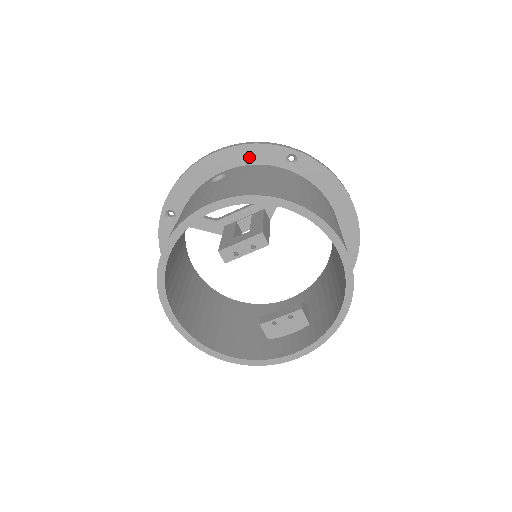
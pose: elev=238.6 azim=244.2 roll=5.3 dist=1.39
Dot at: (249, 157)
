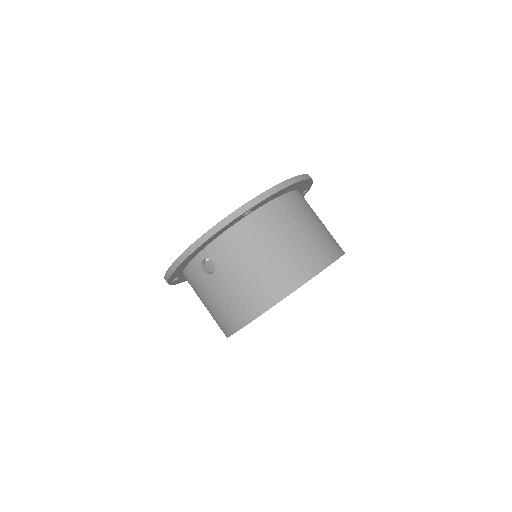
Dot at: (215, 237)
